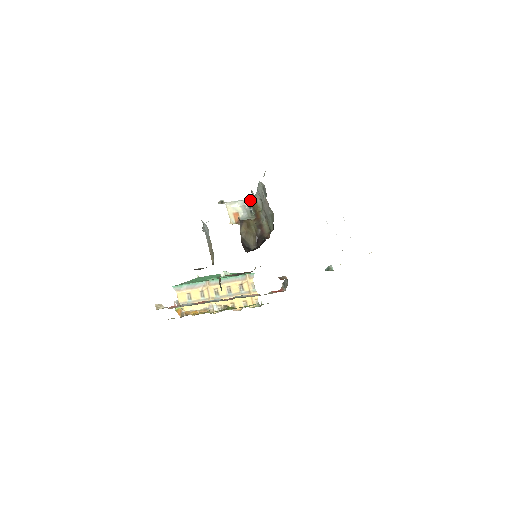
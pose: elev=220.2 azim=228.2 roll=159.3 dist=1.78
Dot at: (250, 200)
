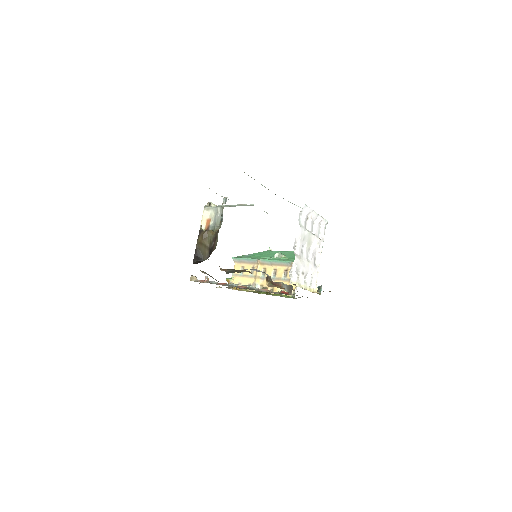
Dot at: (223, 208)
